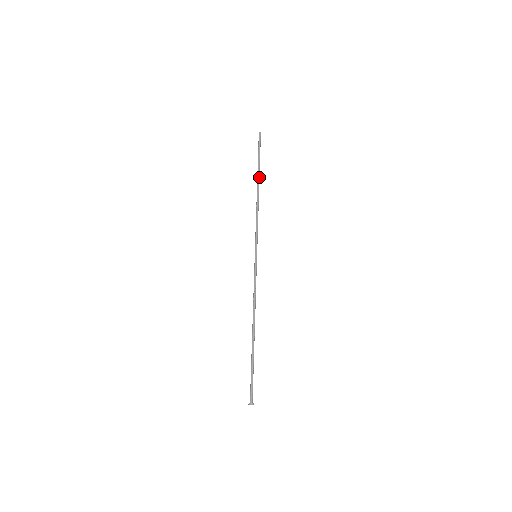
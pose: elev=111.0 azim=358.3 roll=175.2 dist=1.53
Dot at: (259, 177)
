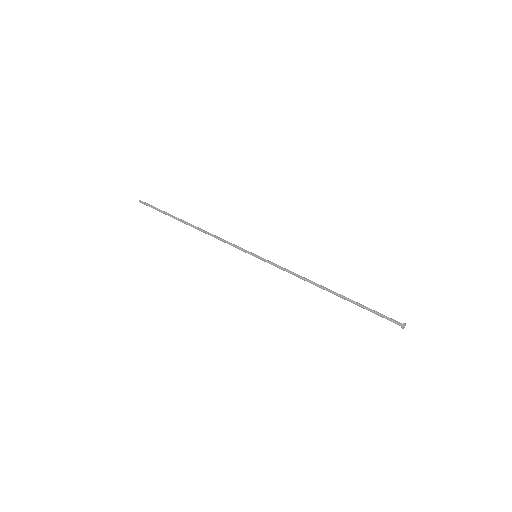
Dot at: (182, 220)
